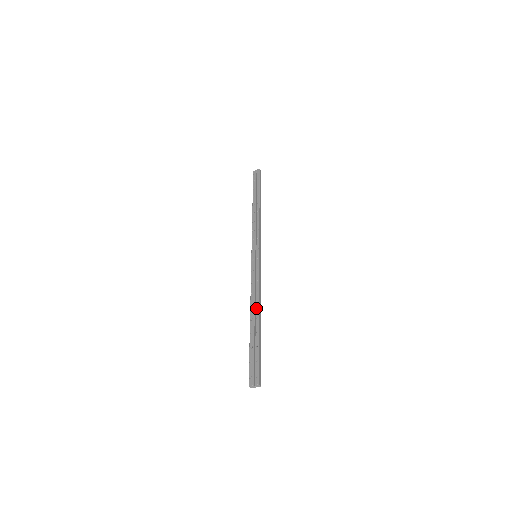
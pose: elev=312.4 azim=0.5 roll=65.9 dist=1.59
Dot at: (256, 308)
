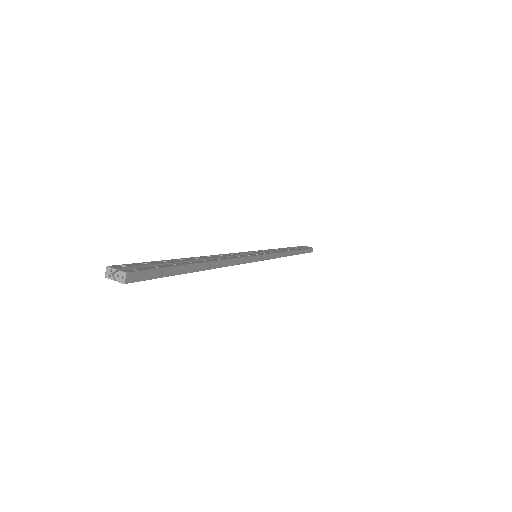
Dot at: (214, 258)
